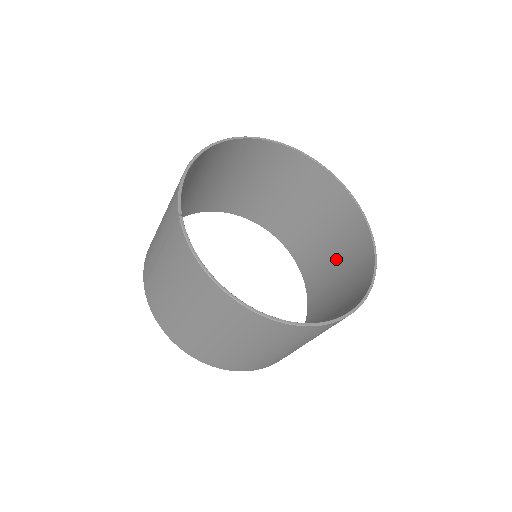
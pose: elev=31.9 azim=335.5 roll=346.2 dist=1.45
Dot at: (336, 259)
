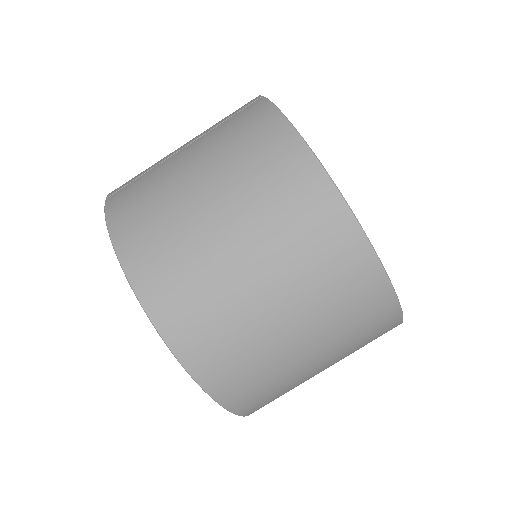
Dot at: occluded
